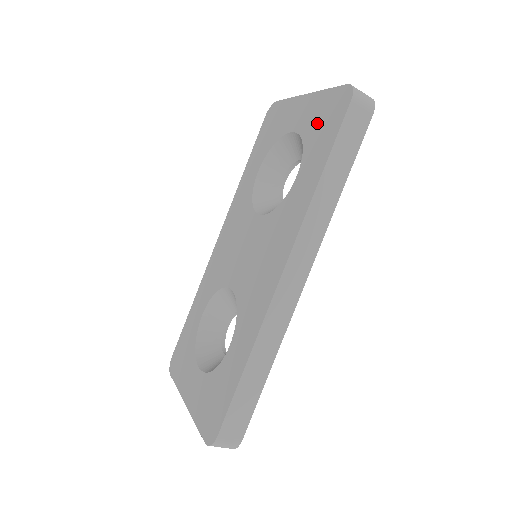
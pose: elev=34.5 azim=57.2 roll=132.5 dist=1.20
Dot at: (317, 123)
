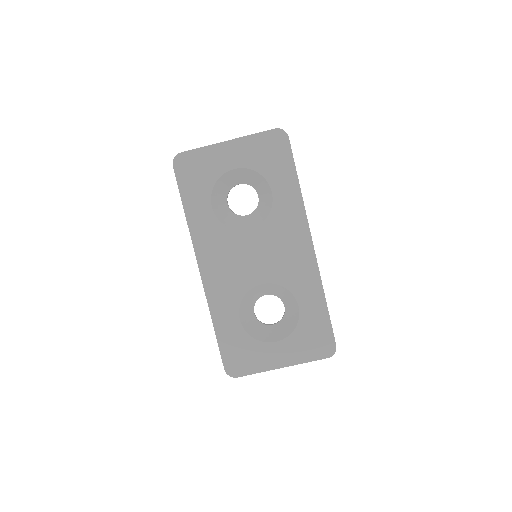
Dot at: (263, 157)
